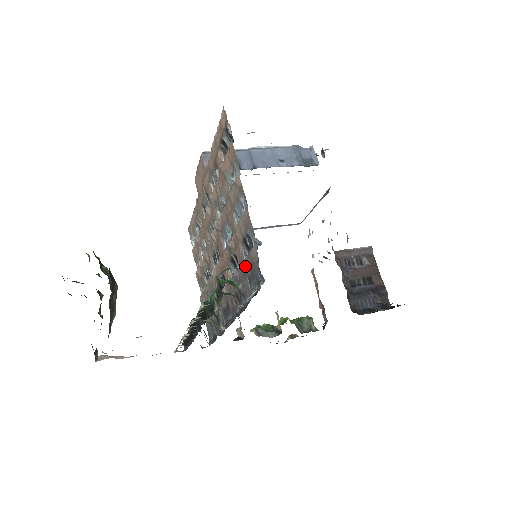
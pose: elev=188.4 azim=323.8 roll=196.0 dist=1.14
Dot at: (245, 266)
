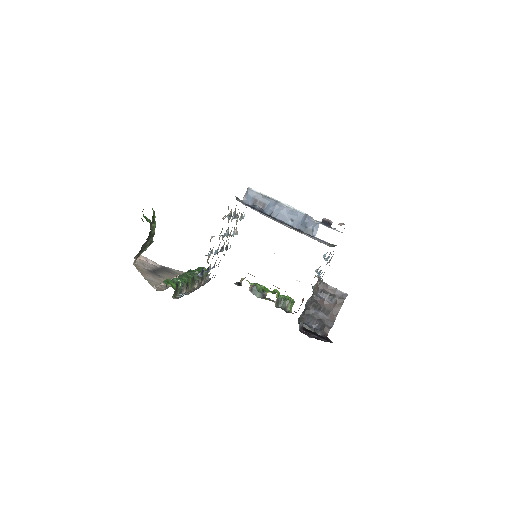
Dot at: occluded
